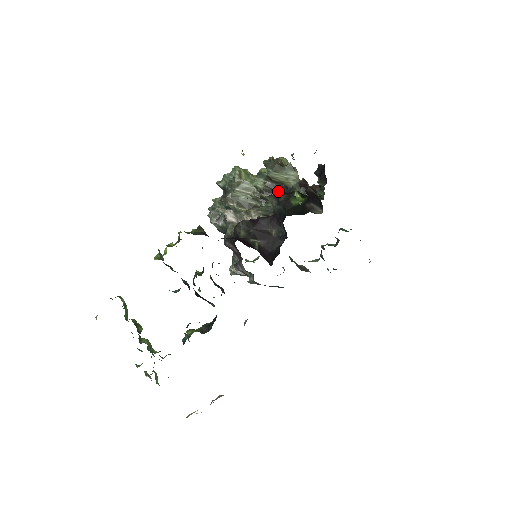
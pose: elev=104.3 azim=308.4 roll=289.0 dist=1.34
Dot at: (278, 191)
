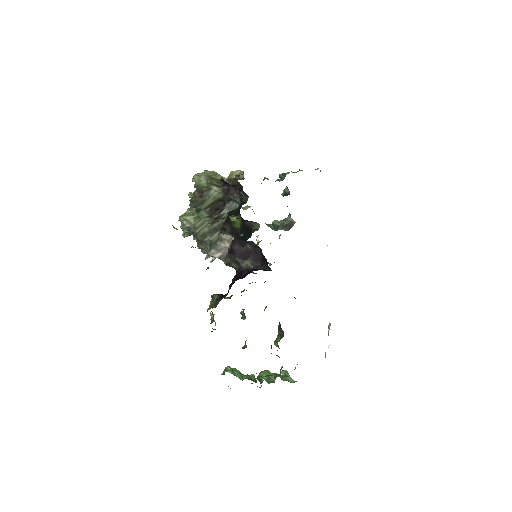
Dot at: (219, 206)
